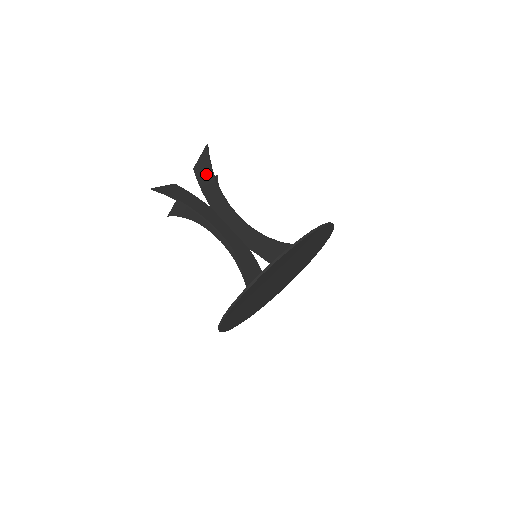
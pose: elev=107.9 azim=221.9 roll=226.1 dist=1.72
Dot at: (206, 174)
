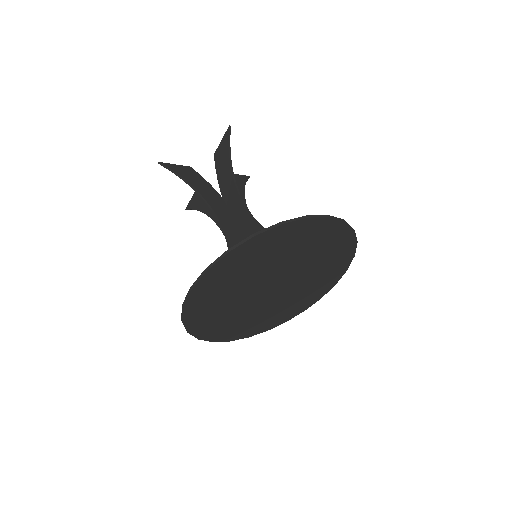
Dot at: (224, 159)
